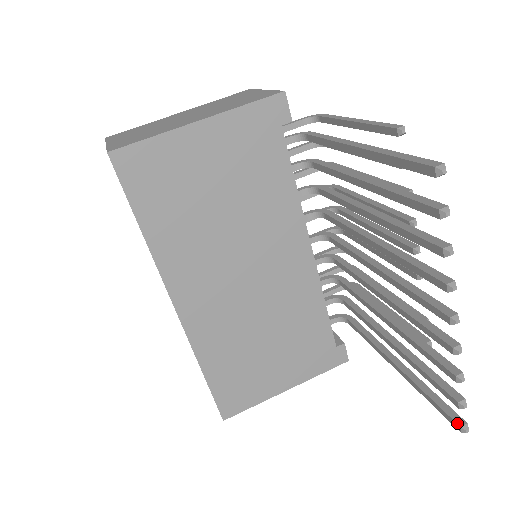
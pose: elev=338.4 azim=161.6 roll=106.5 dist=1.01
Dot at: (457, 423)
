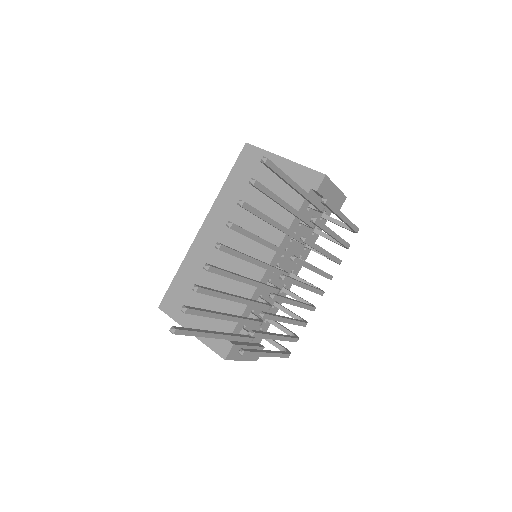
Dot at: (175, 326)
